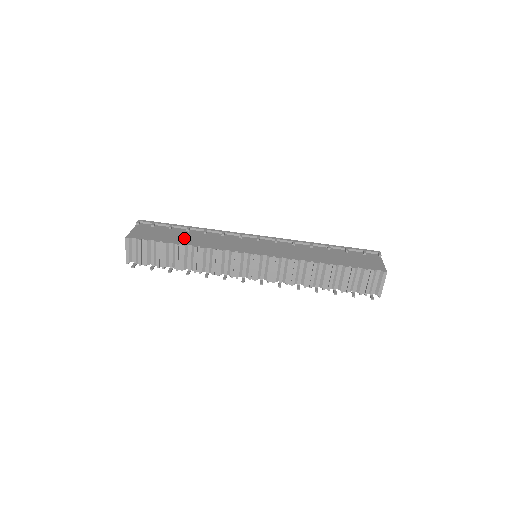
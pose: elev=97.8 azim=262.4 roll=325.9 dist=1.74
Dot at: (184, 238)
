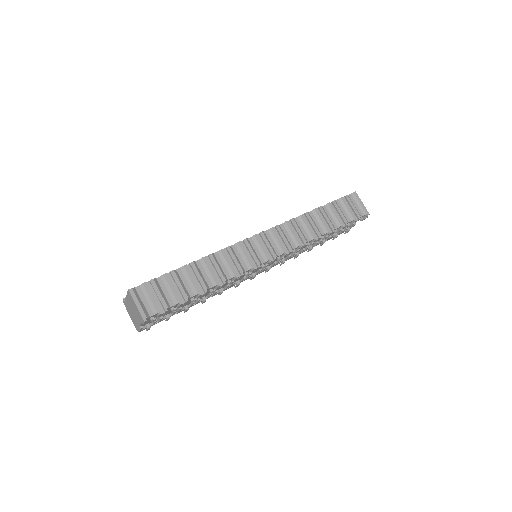
Dot at: occluded
